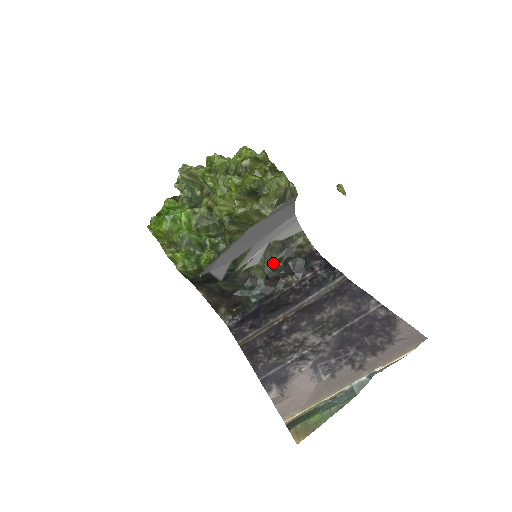
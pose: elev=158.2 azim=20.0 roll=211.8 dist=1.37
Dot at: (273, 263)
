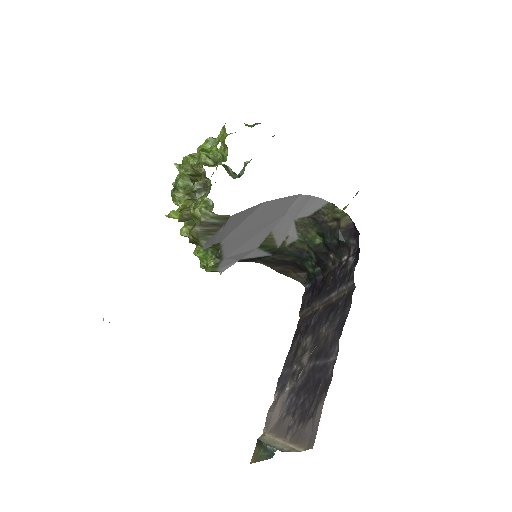
Dot at: (314, 237)
